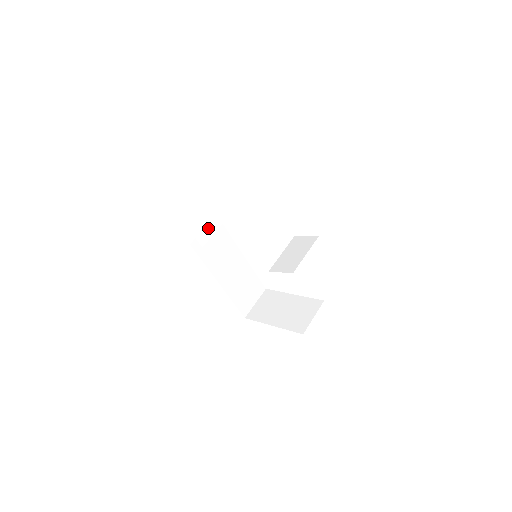
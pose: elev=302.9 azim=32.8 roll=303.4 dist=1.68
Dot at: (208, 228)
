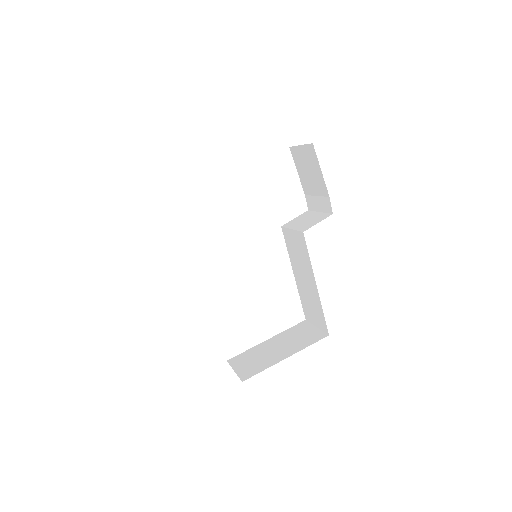
Dot at: occluded
